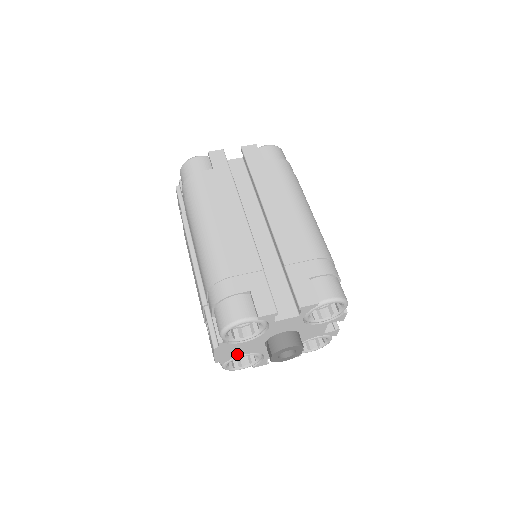
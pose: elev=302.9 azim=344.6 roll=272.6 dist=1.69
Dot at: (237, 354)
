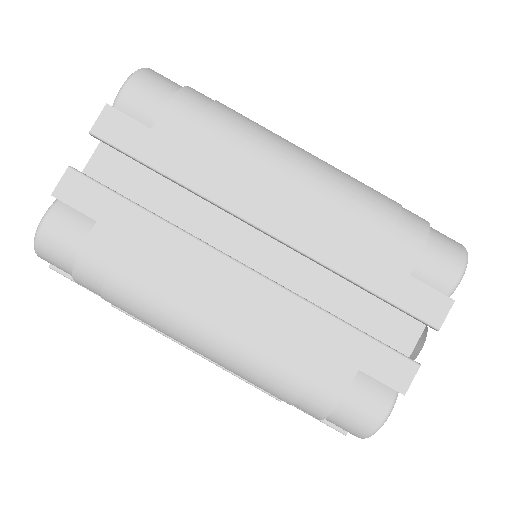
Dot at: occluded
